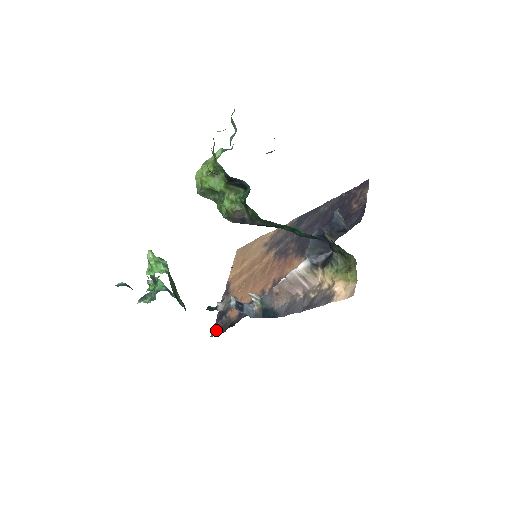
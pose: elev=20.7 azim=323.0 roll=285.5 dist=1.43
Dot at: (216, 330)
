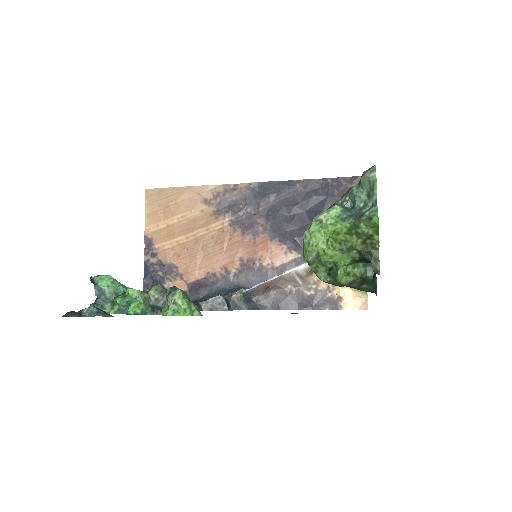
Dot at: occluded
